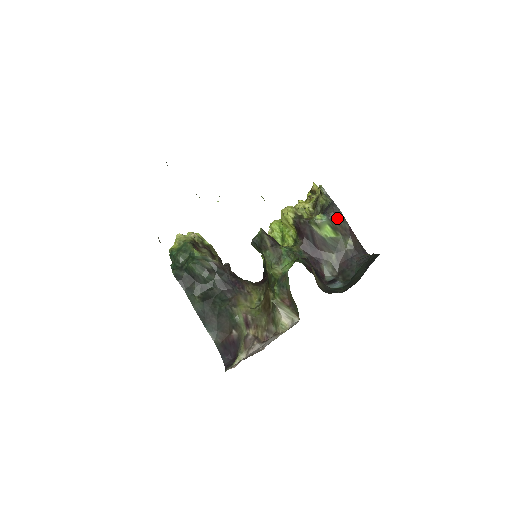
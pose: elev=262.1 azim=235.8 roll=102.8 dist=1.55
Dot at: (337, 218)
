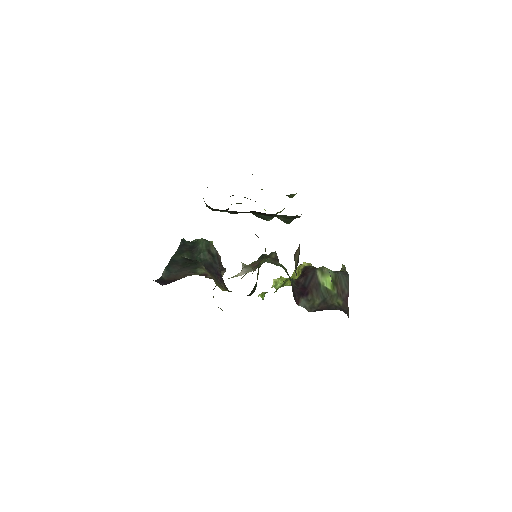
Dot at: (342, 278)
